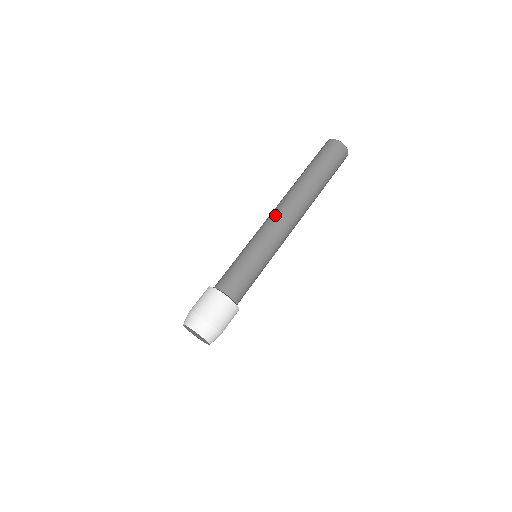
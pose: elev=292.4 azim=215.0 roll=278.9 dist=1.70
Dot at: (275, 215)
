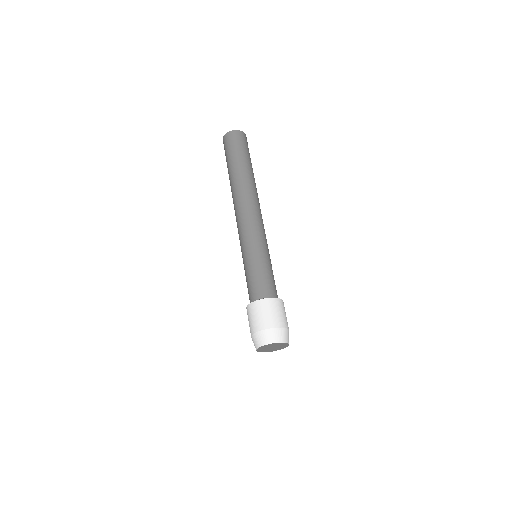
Dot at: (236, 221)
